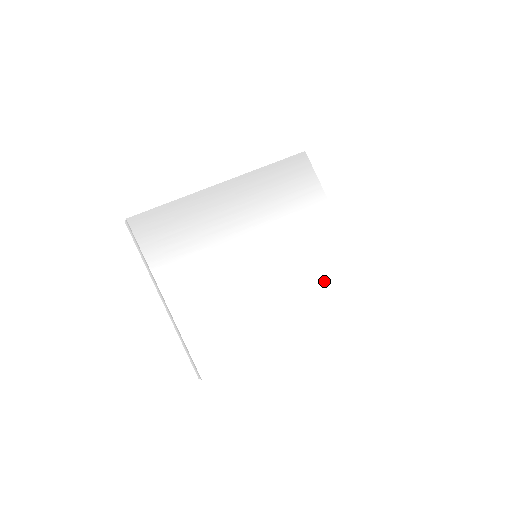
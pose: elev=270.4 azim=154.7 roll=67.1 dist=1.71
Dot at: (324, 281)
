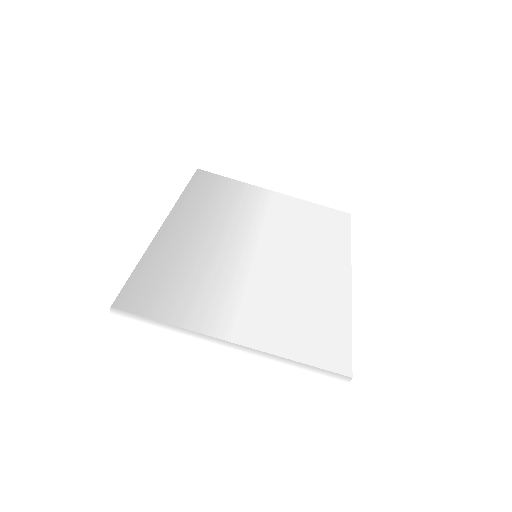
Dot at: (323, 232)
